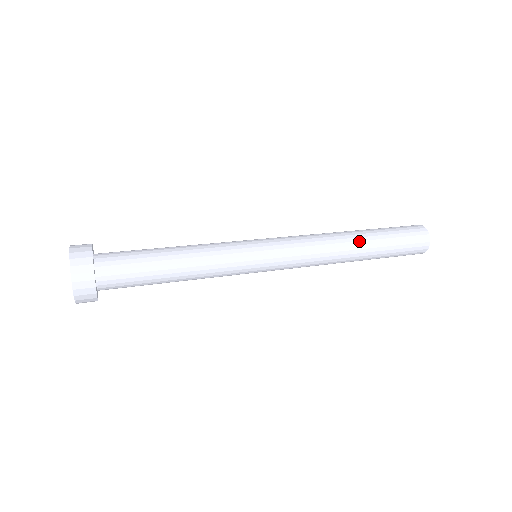
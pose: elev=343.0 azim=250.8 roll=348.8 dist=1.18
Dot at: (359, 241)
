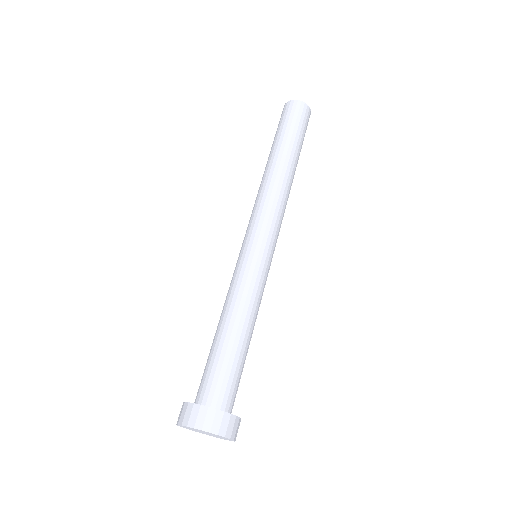
Dot at: (293, 167)
